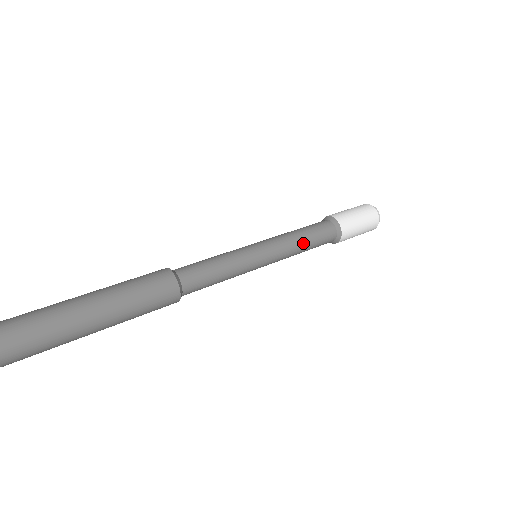
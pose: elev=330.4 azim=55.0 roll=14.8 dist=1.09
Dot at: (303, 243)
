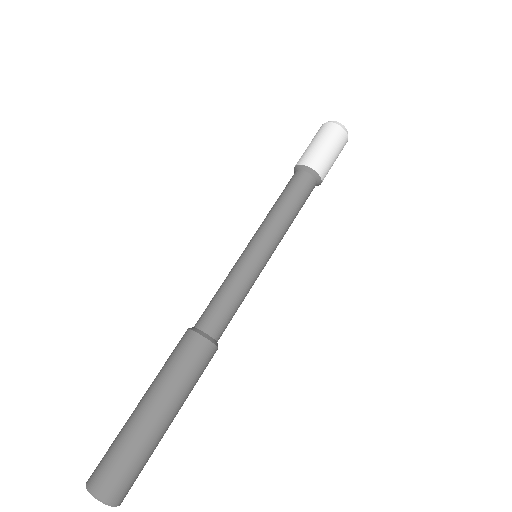
Dot at: (291, 215)
